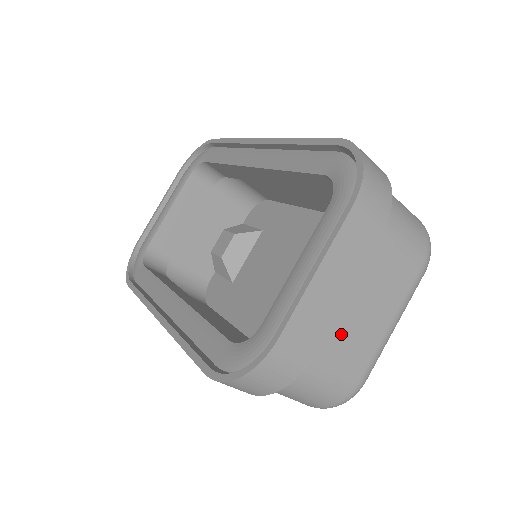
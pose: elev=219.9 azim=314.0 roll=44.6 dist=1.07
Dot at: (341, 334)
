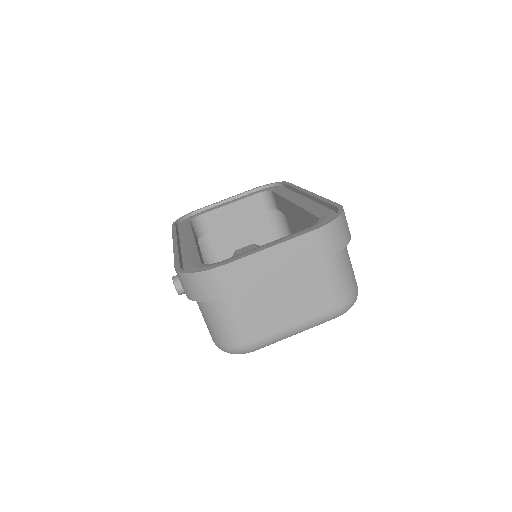
Dot at: (261, 301)
